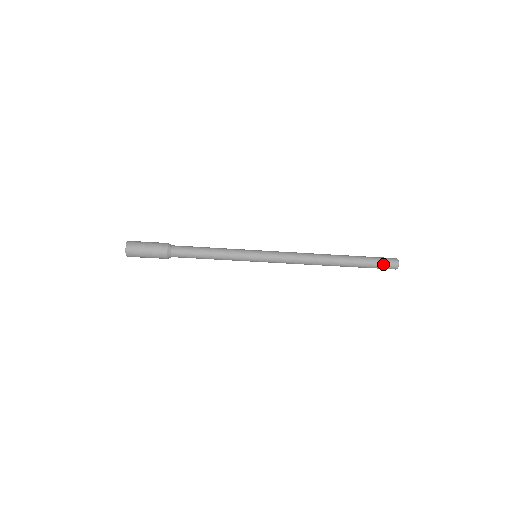
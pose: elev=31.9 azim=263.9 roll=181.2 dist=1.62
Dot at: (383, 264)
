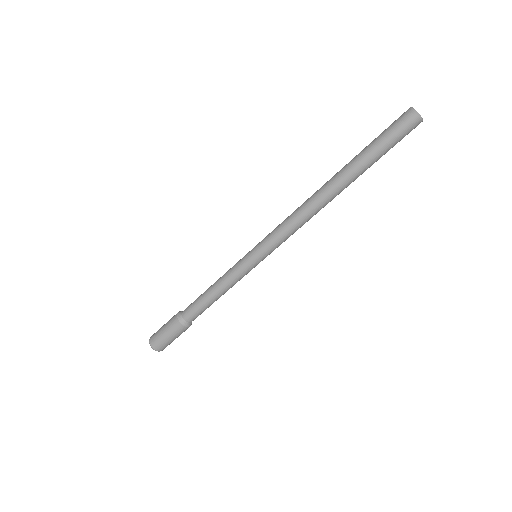
Dot at: (394, 132)
